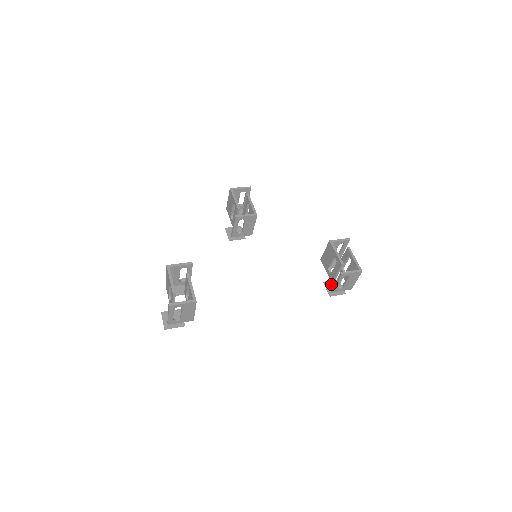
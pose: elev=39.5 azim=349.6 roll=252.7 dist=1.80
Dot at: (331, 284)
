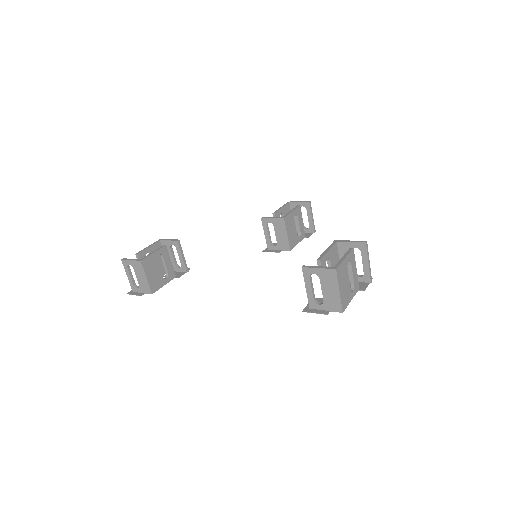
Dot at: (320, 301)
